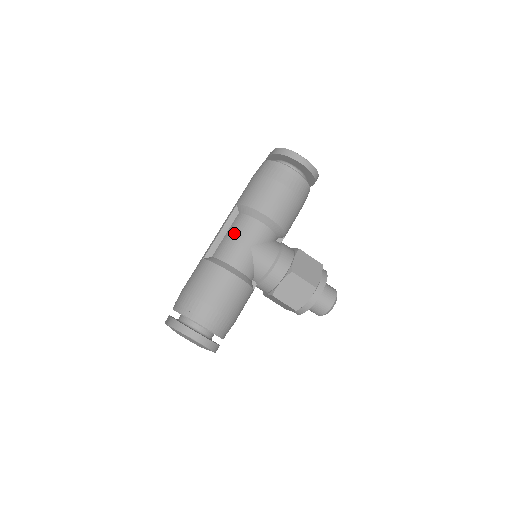
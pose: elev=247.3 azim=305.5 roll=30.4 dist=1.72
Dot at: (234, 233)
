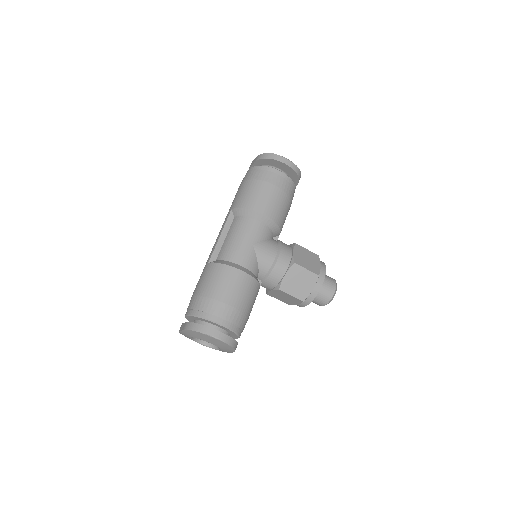
Dot at: (234, 234)
